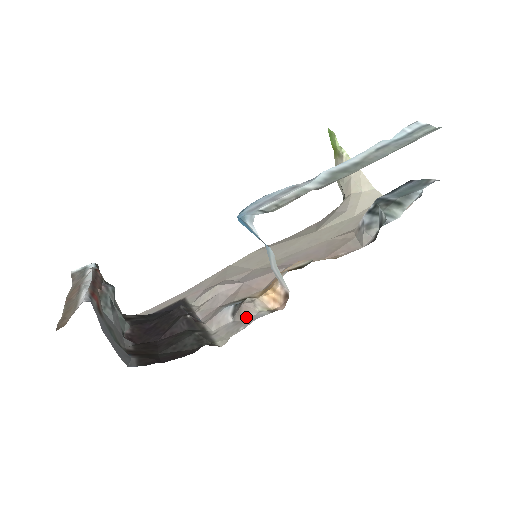
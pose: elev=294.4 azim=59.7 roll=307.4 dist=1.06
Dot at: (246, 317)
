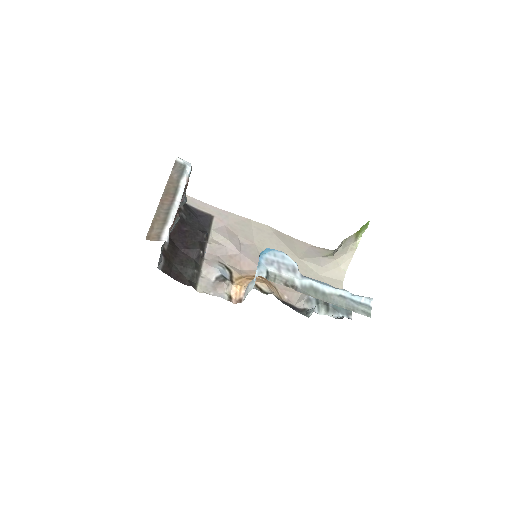
Dot at: (218, 290)
